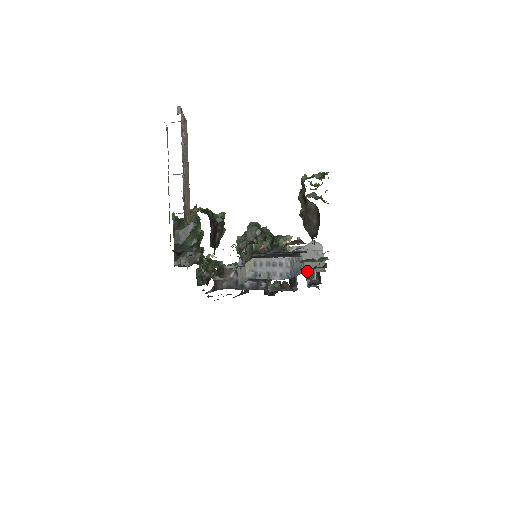
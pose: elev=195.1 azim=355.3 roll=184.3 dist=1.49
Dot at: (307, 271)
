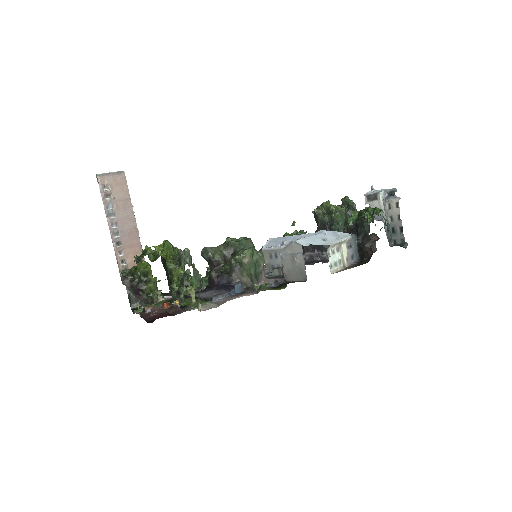
Dot at: (287, 280)
